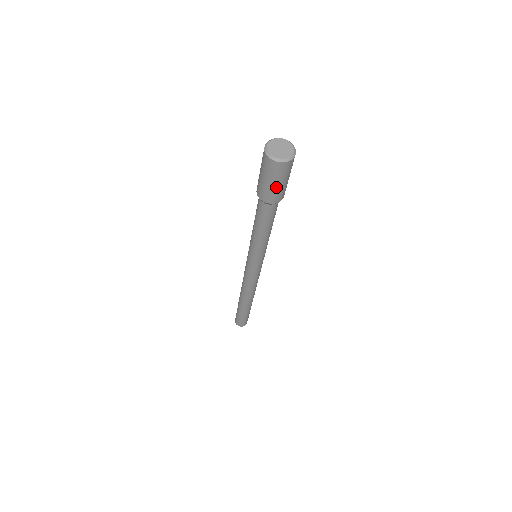
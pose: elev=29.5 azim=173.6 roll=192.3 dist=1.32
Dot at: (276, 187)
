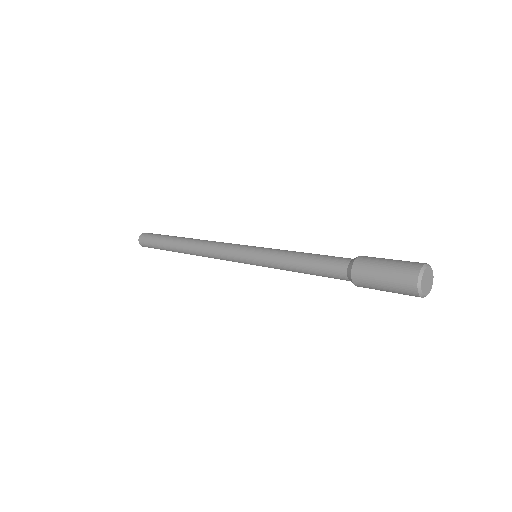
Dot at: occluded
